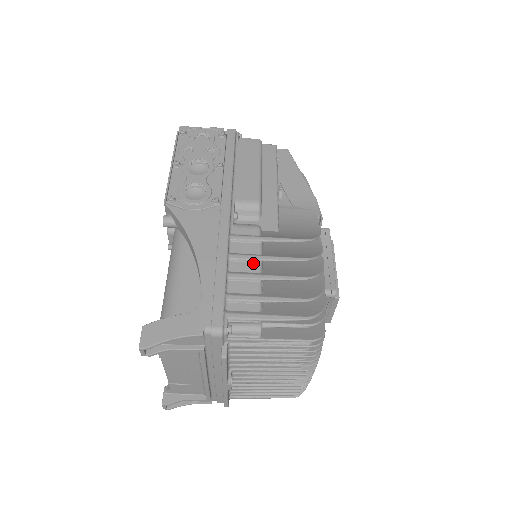
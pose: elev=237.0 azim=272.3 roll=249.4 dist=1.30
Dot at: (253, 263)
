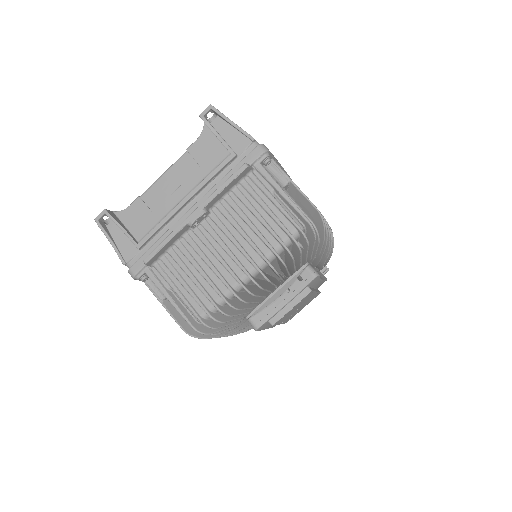
Dot at: occluded
